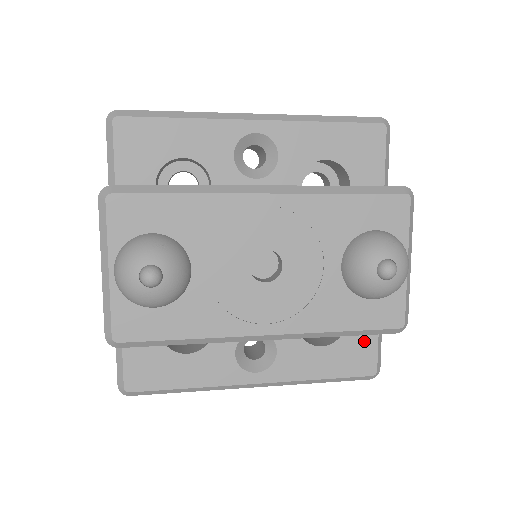
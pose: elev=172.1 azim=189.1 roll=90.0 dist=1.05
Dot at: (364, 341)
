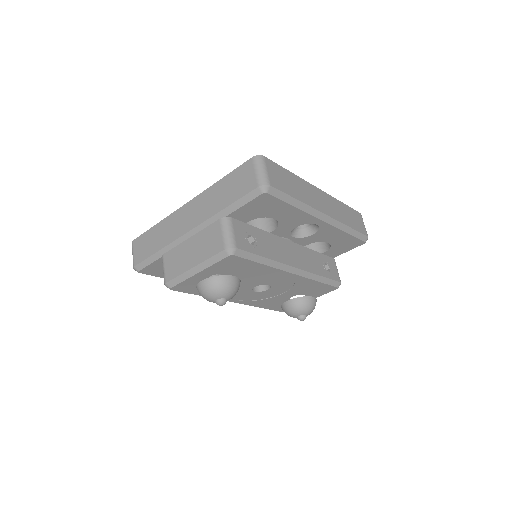
Dot at: occluded
